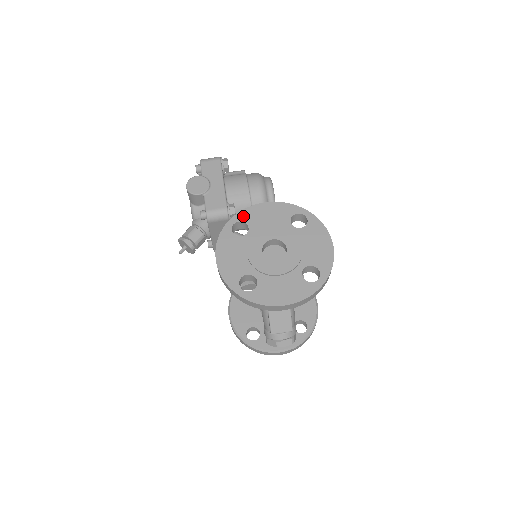
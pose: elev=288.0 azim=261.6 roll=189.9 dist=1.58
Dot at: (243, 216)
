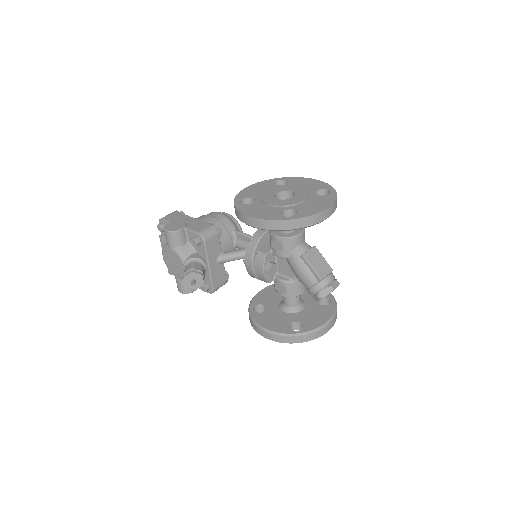
Dot at: (241, 196)
